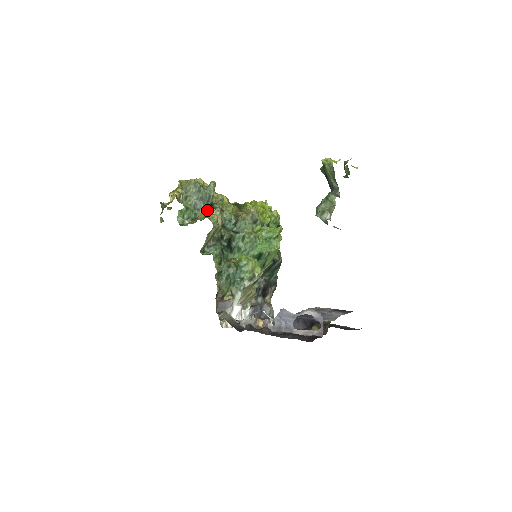
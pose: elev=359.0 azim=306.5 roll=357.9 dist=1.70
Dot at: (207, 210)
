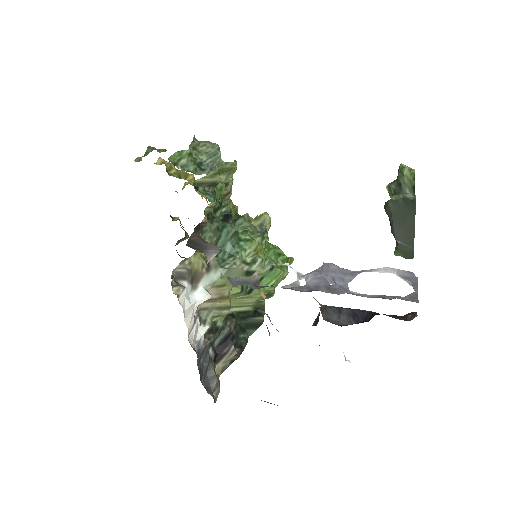
Dot at: occluded
